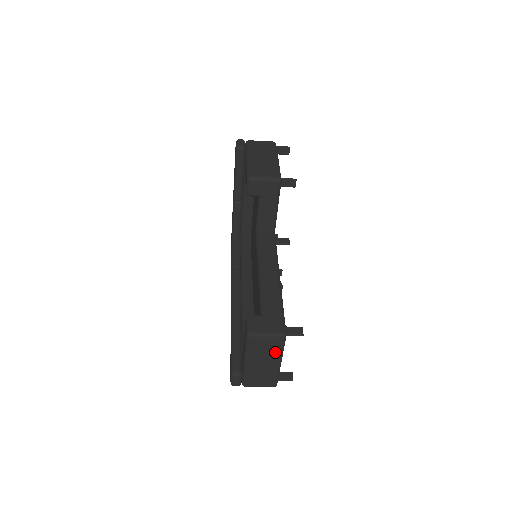
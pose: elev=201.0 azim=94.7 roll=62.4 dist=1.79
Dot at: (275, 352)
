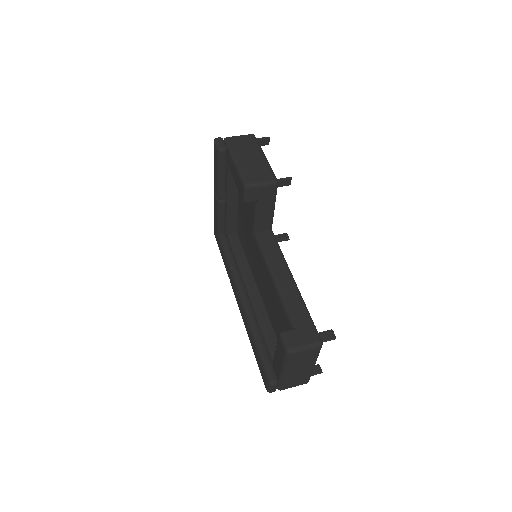
Dot at: (312, 359)
